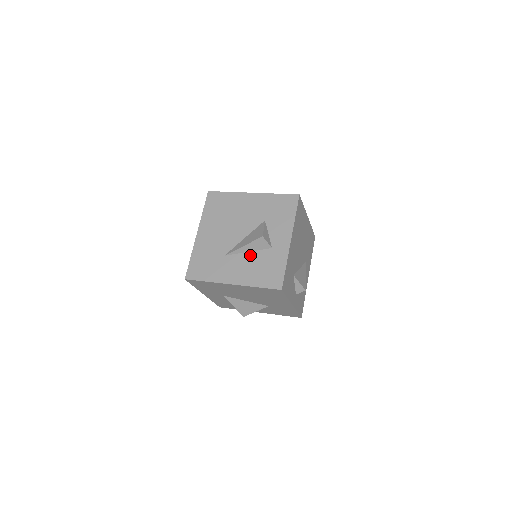
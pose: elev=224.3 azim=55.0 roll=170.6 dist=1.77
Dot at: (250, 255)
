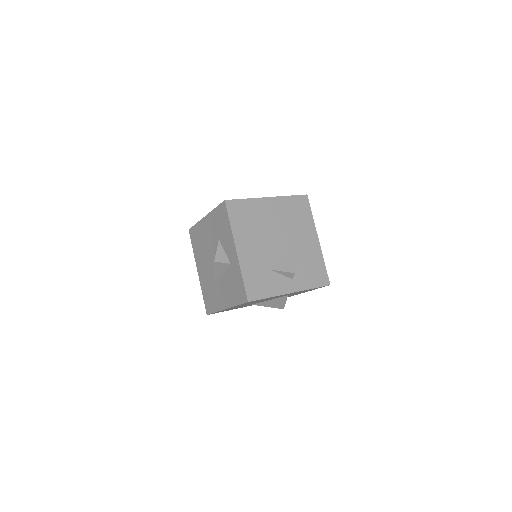
Dot at: (224, 277)
